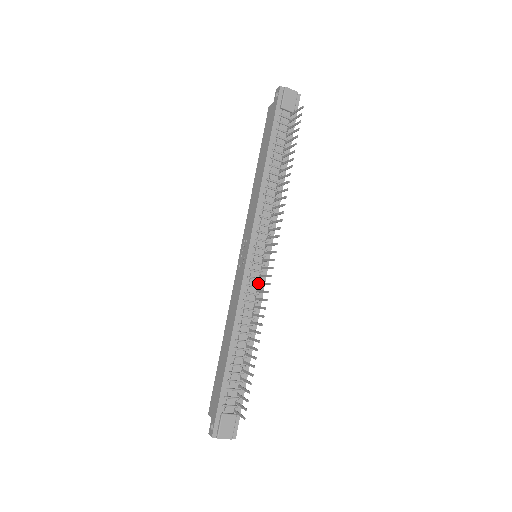
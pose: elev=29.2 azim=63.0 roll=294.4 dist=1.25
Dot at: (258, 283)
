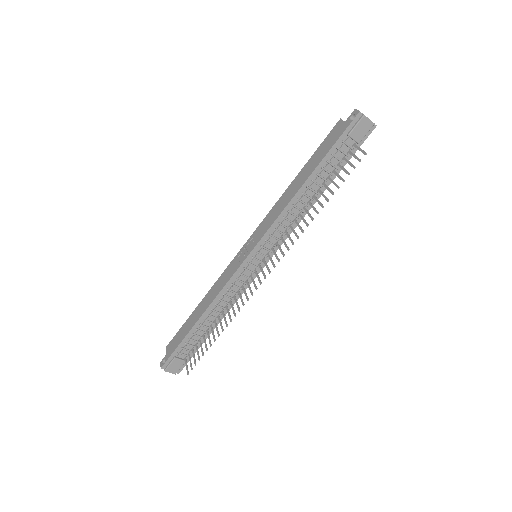
Dot at: (246, 280)
